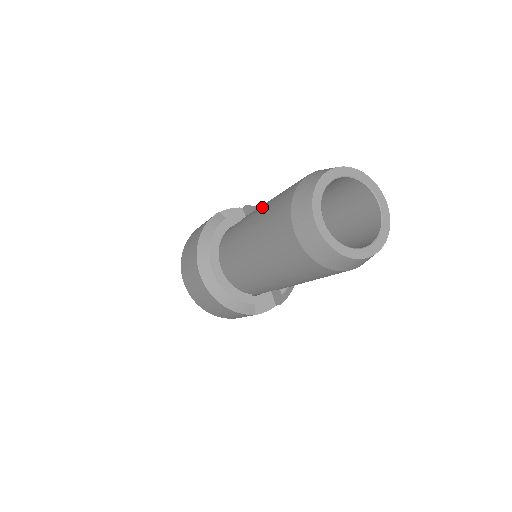
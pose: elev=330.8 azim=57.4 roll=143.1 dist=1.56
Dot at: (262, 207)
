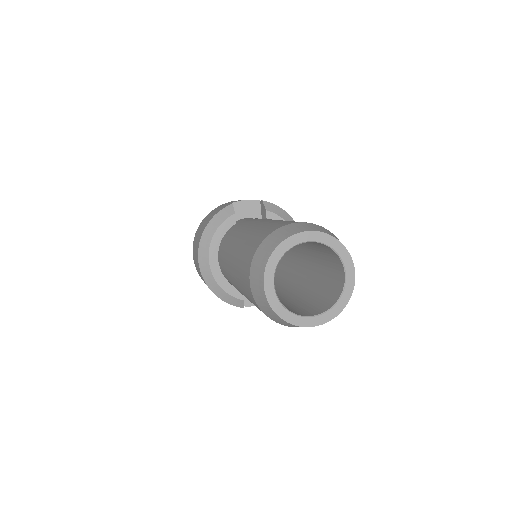
Dot at: (250, 230)
